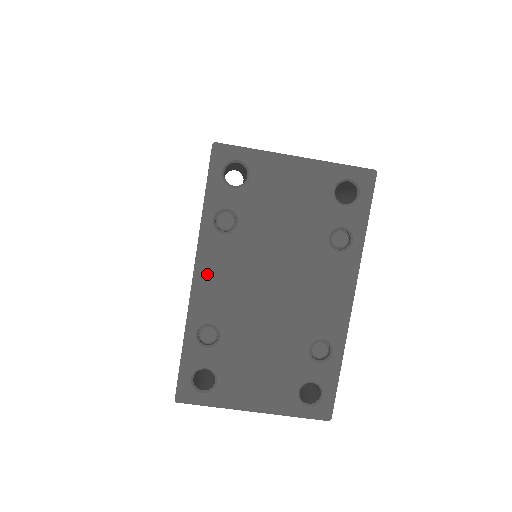
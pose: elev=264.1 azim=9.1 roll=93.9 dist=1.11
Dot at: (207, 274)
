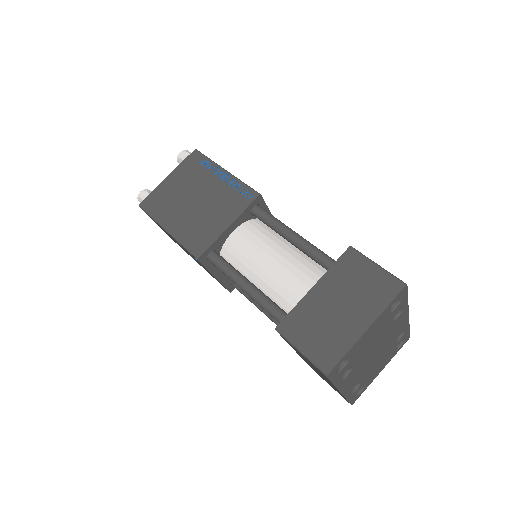
Dot at: (346, 386)
